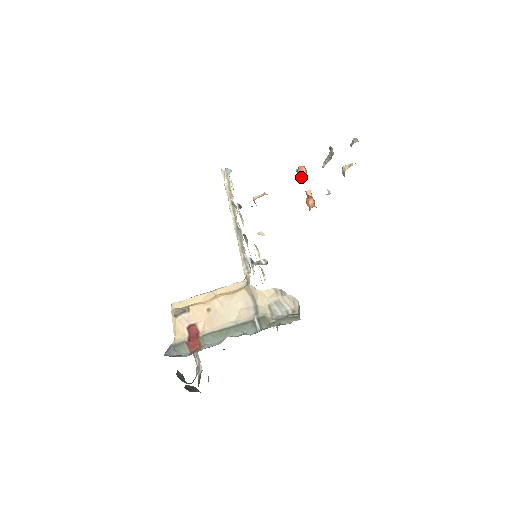
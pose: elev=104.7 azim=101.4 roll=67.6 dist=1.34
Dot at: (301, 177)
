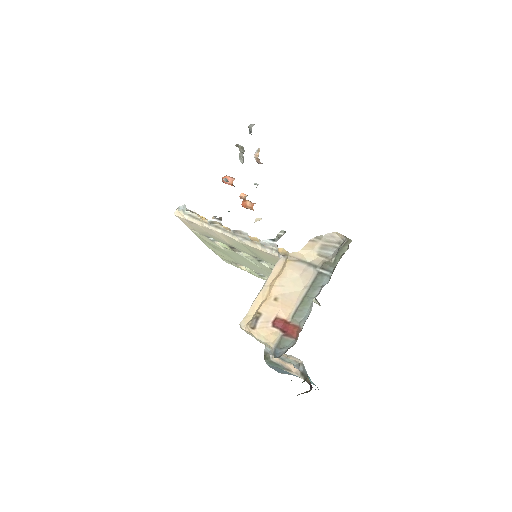
Dot at: (231, 184)
